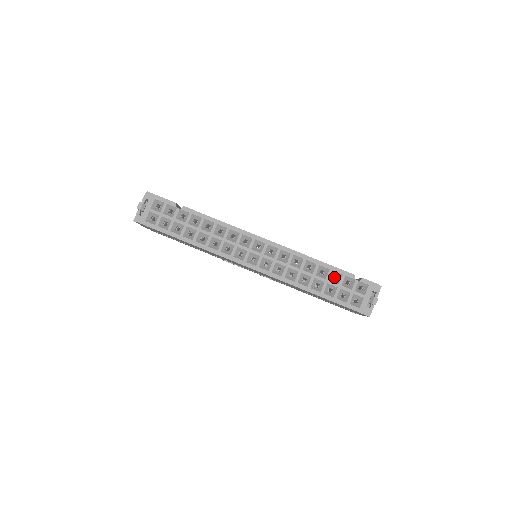
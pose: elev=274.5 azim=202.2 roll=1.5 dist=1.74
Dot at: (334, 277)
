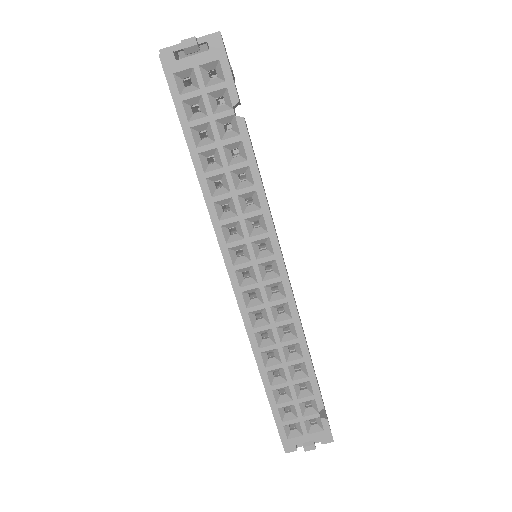
Dot at: occluded
